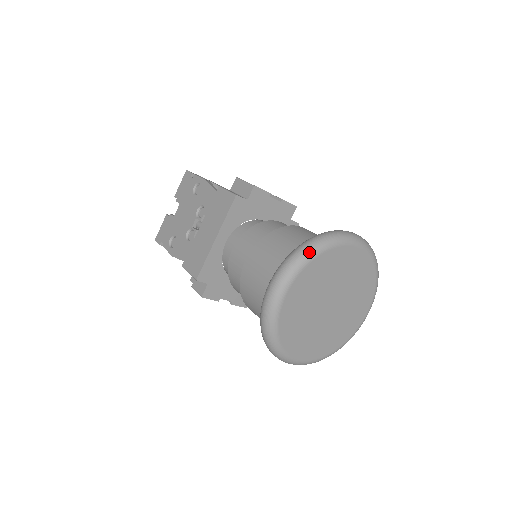
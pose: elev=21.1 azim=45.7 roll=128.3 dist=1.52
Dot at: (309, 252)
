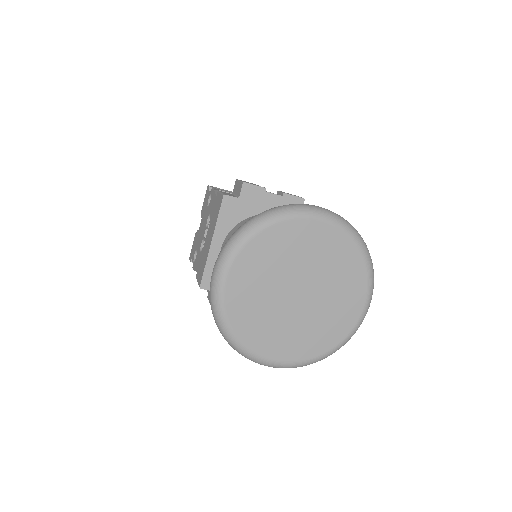
Dot at: (246, 231)
